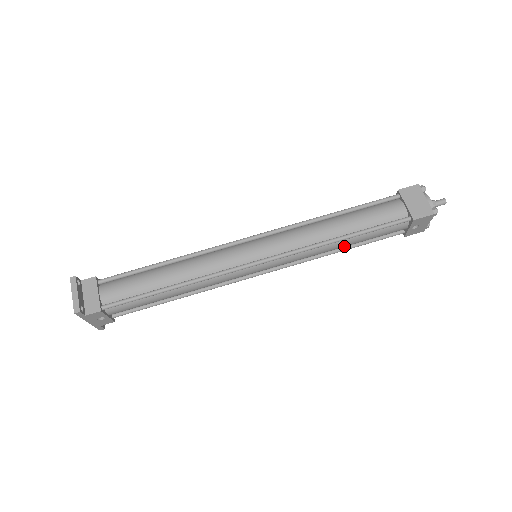
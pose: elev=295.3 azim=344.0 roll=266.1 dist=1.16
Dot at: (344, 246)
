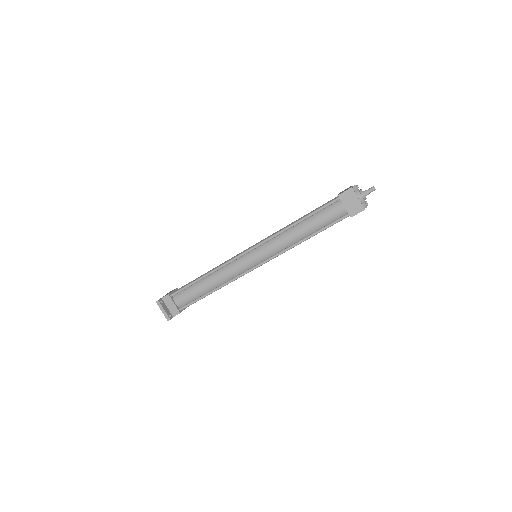
Dot at: occluded
